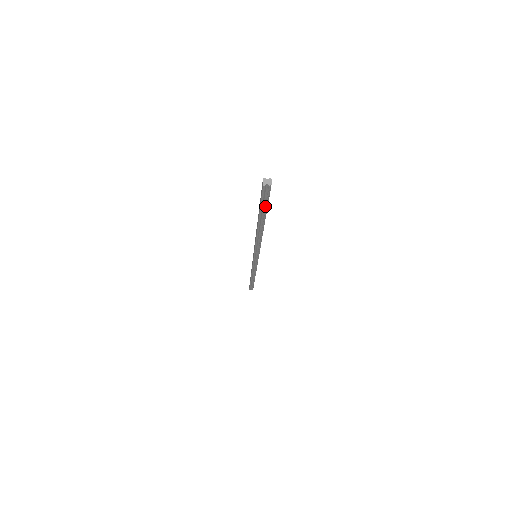
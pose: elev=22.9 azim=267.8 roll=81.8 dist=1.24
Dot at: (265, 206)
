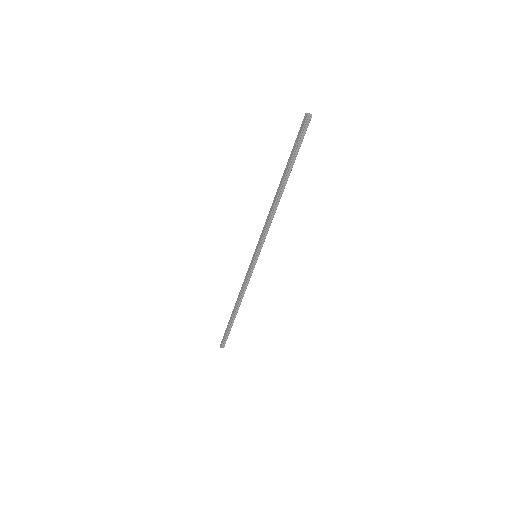
Dot at: (297, 150)
